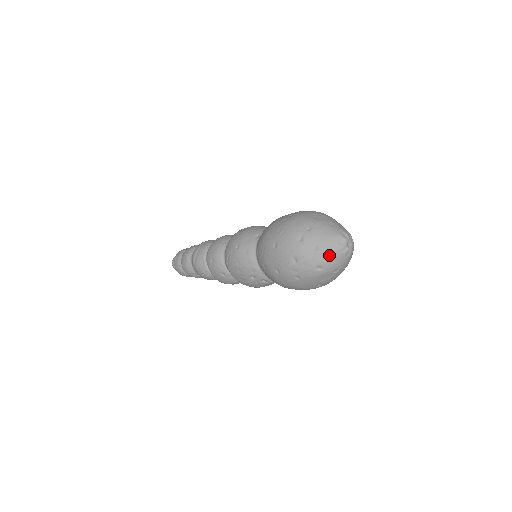
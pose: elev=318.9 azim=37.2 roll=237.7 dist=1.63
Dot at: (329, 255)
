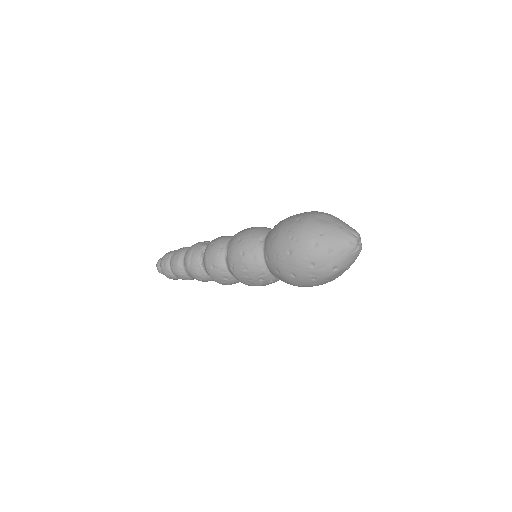
Dot at: (344, 256)
